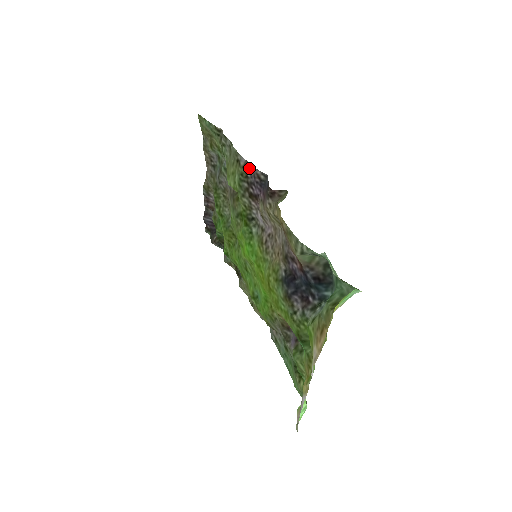
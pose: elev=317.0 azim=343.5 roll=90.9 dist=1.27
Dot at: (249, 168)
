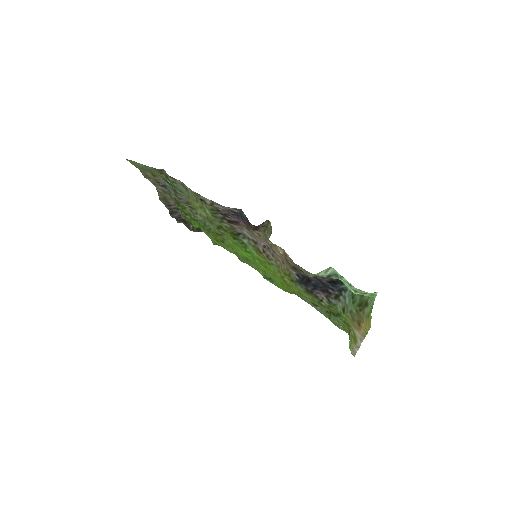
Dot at: (218, 206)
